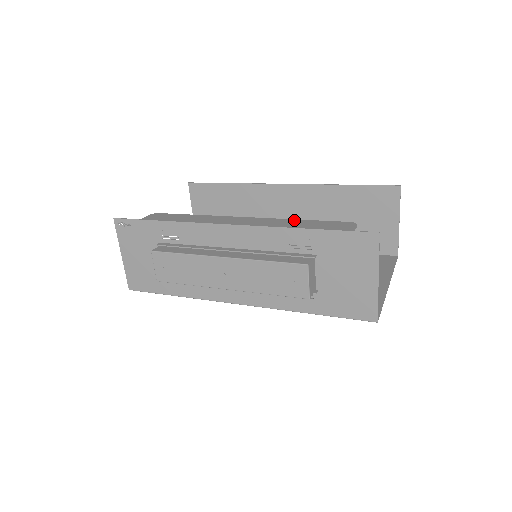
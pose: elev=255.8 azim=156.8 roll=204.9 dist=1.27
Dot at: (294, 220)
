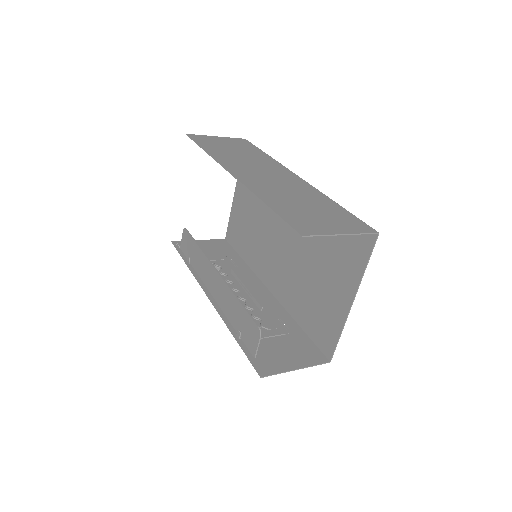
Dot at: (234, 298)
